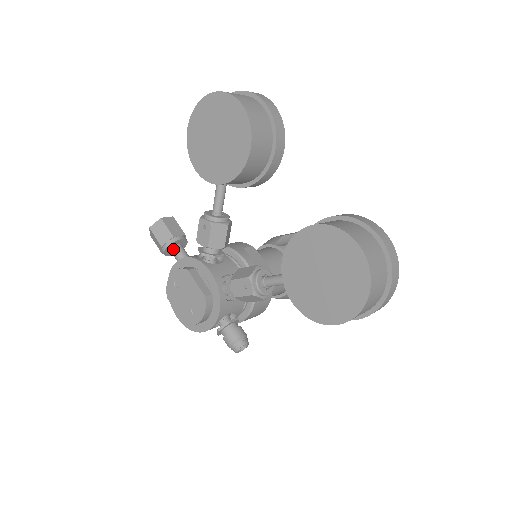
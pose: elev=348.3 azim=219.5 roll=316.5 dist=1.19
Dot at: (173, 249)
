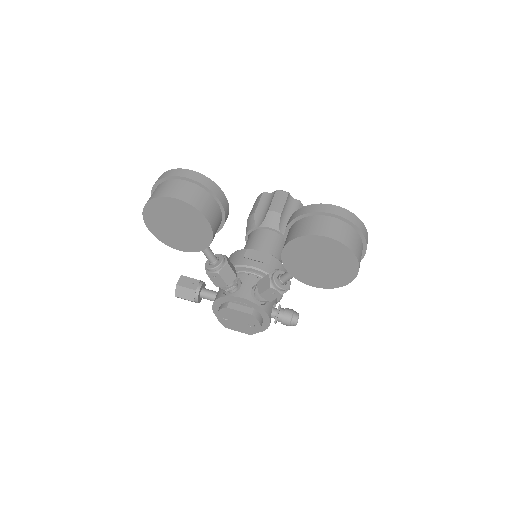
Dot at: (201, 296)
